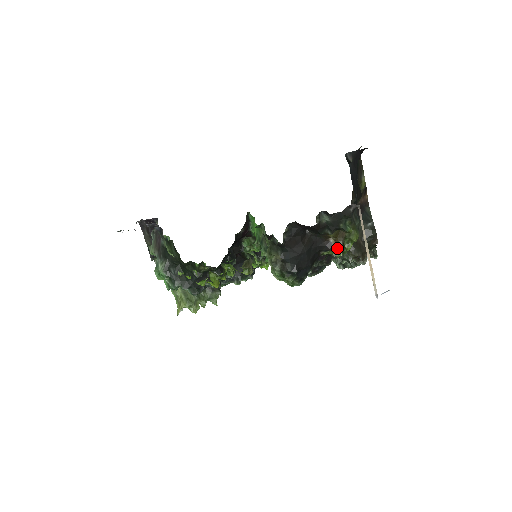
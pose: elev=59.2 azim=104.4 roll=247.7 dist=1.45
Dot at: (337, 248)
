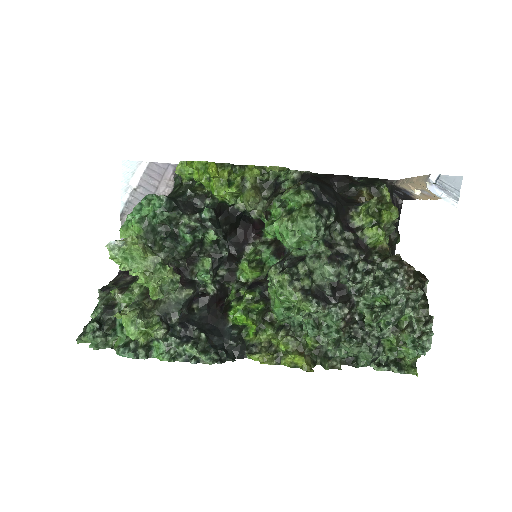
Dot at: (371, 199)
